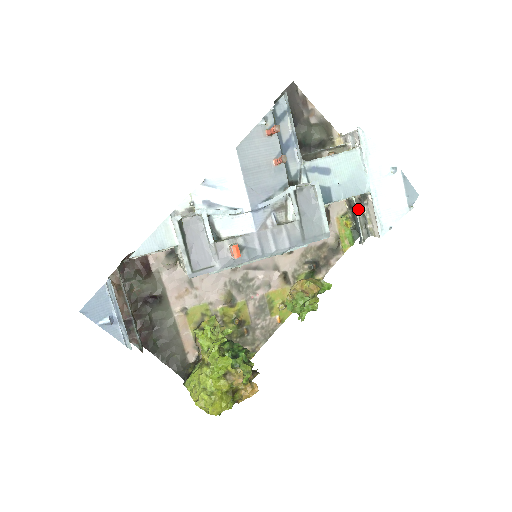
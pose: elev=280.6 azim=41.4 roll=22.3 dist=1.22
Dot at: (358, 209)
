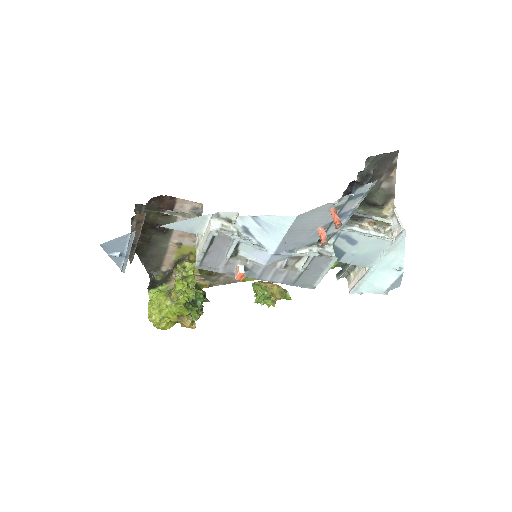
Dot at: occluded
